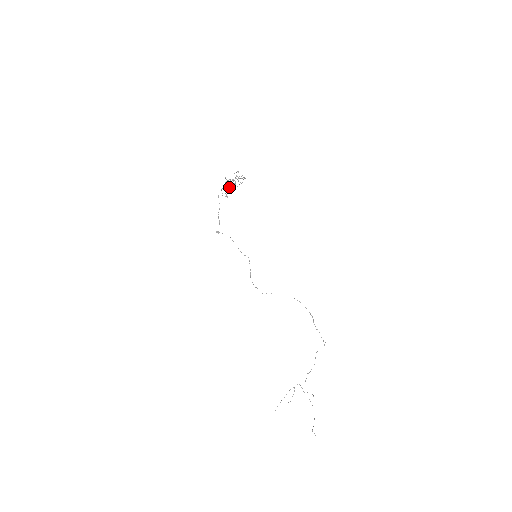
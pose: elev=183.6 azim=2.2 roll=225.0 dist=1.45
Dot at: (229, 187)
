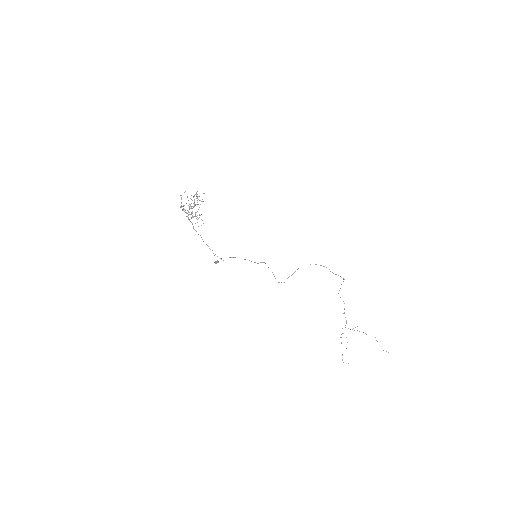
Dot at: (192, 213)
